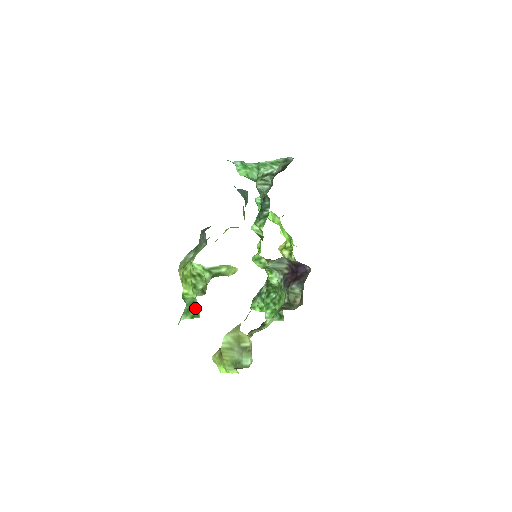
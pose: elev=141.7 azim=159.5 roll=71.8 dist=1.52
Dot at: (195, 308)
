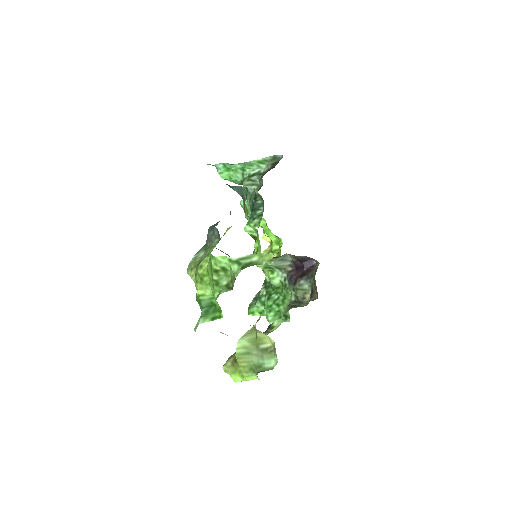
Dot at: (214, 309)
